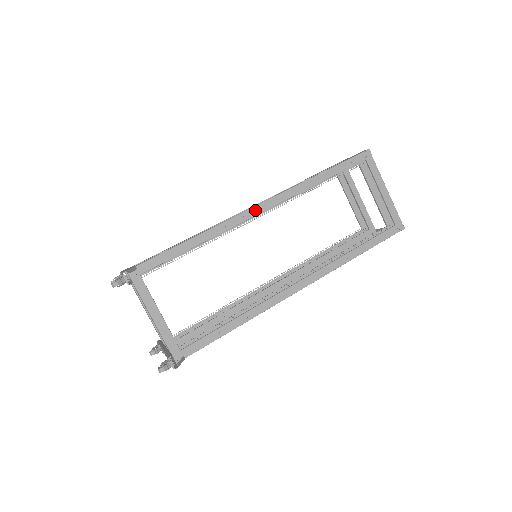
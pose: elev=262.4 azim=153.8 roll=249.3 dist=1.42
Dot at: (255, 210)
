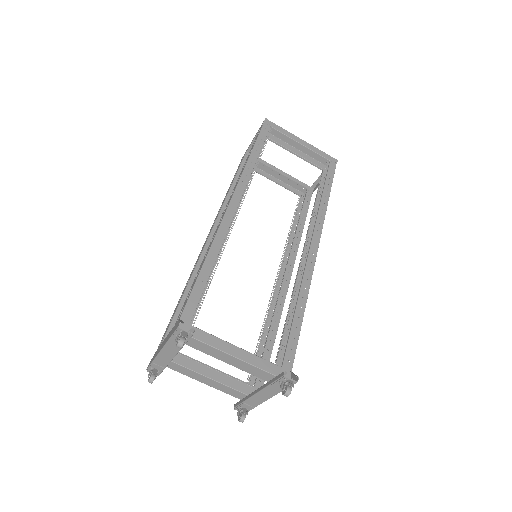
Dot at: (231, 208)
